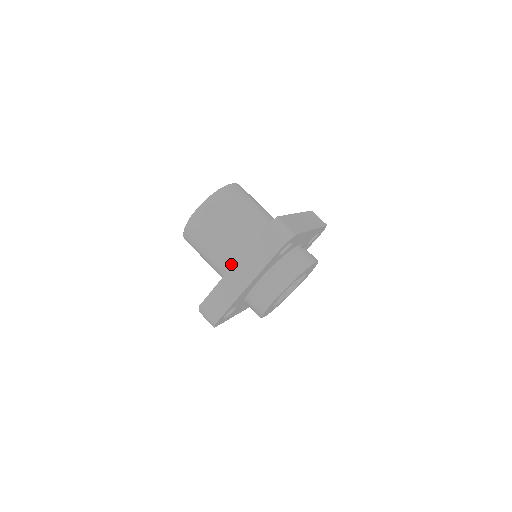
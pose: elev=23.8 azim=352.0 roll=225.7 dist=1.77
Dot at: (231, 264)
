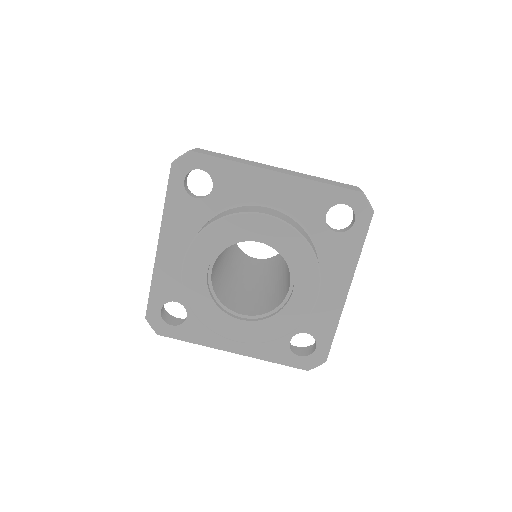
Dot at: occluded
